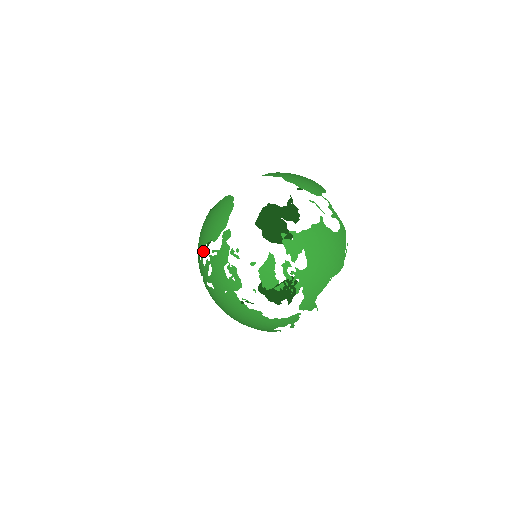
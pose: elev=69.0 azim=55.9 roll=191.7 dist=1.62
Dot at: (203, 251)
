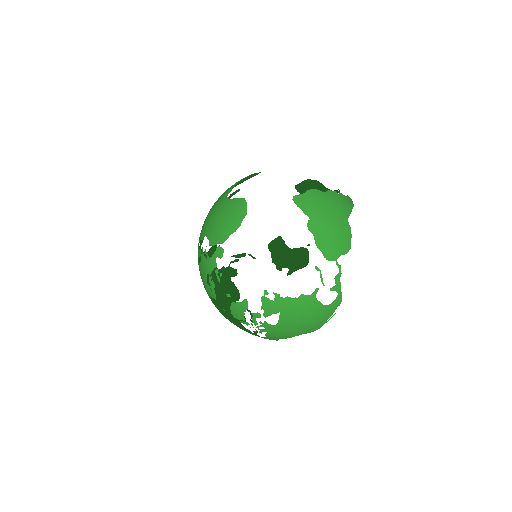
Dot at: (202, 237)
